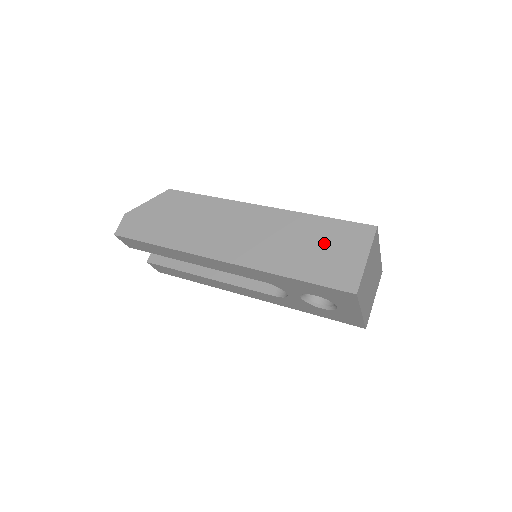
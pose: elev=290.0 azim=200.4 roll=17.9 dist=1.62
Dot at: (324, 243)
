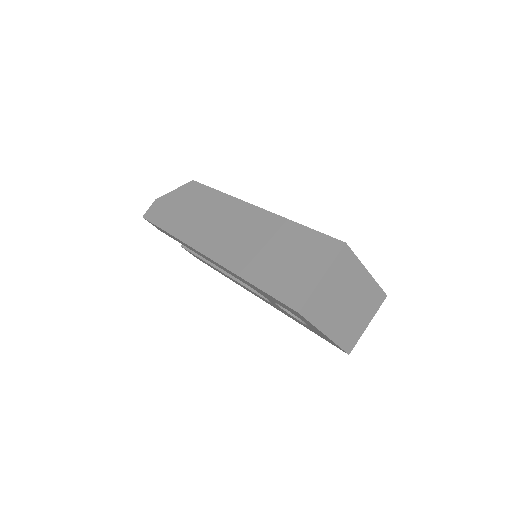
Dot at: (291, 252)
